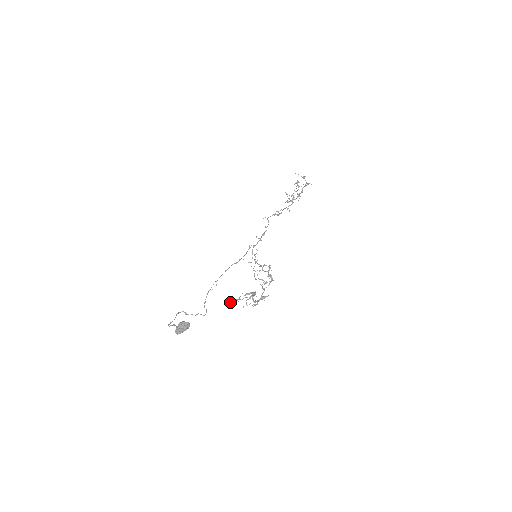
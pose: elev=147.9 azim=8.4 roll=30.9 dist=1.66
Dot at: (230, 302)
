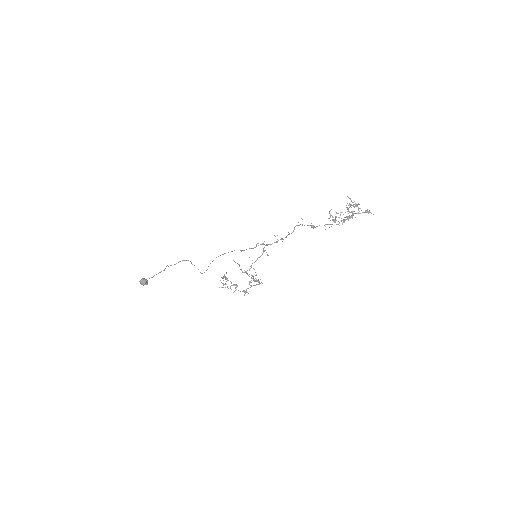
Dot at: (223, 276)
